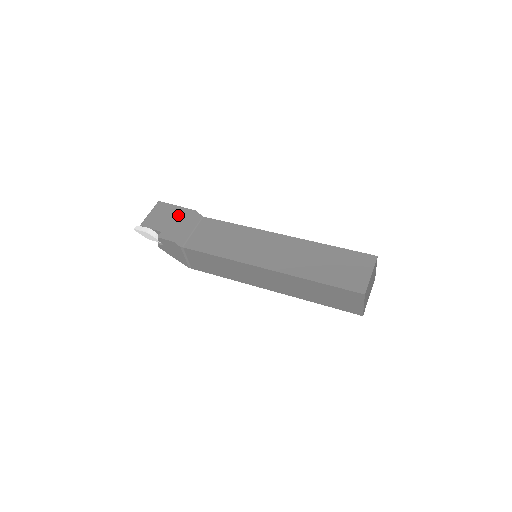
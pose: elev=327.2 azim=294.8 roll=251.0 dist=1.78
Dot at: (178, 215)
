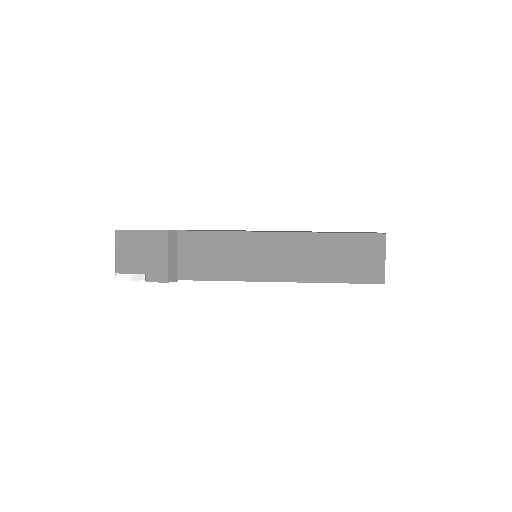
Dot at: (151, 244)
